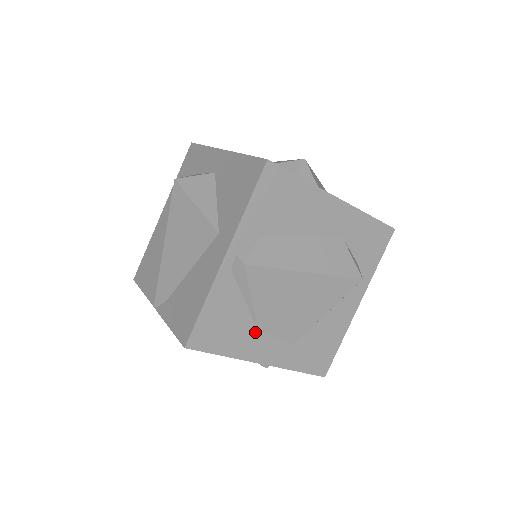
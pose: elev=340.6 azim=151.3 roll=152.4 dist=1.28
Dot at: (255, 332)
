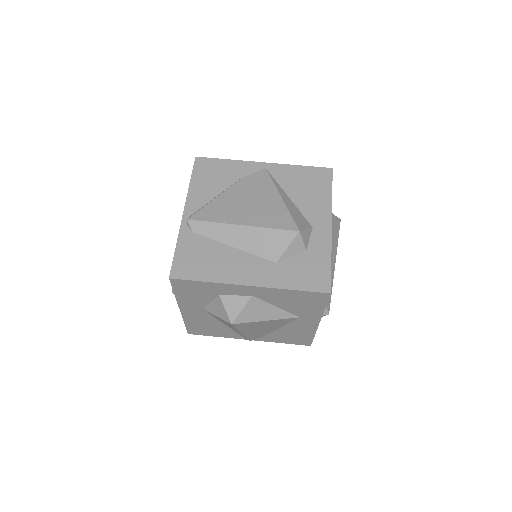
Dot at: occluded
